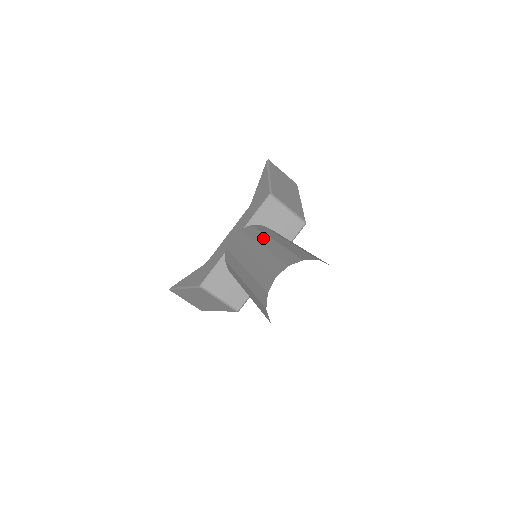
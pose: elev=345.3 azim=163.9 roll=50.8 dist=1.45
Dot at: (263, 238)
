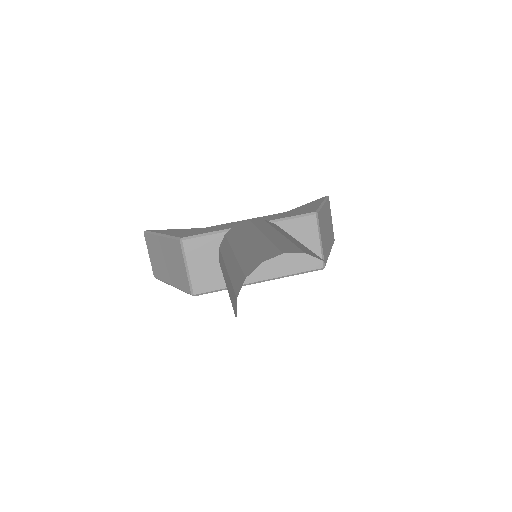
Dot at: occluded
